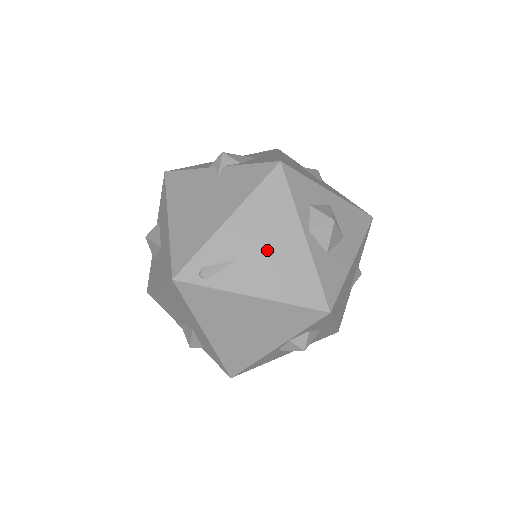
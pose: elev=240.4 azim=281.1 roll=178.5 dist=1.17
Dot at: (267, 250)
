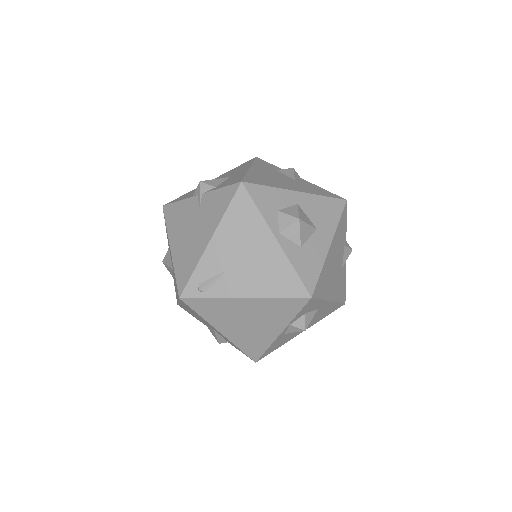
Dot at: (248, 258)
